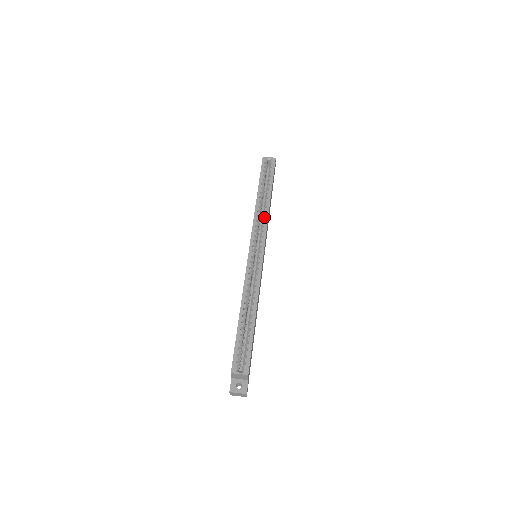
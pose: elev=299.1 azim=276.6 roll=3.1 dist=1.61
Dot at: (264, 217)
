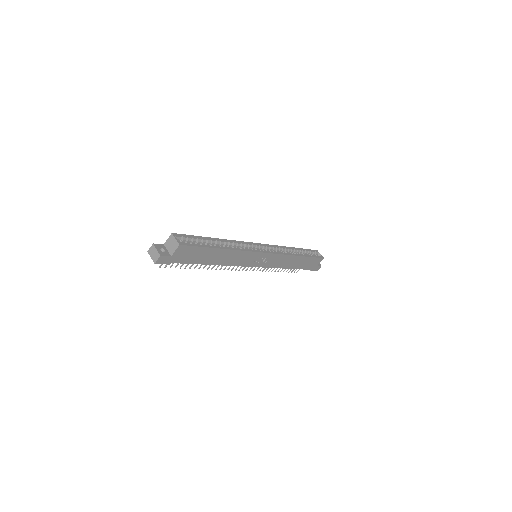
Dot at: occluded
